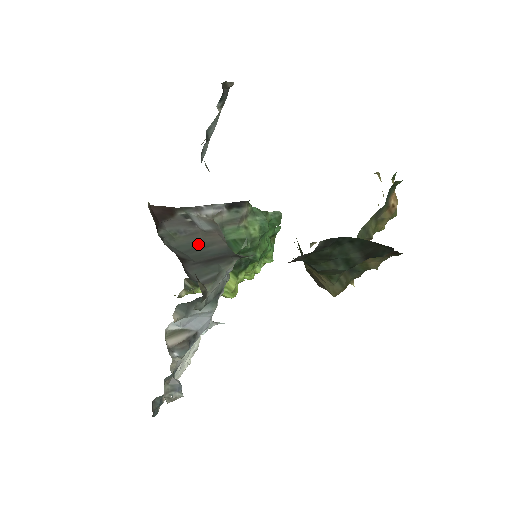
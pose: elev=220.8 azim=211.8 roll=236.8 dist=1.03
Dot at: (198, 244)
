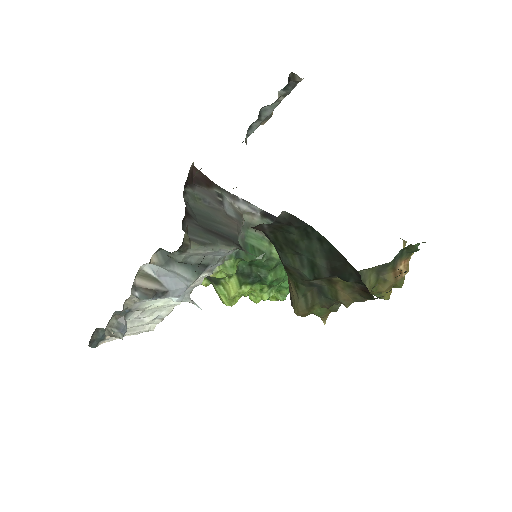
Dot at: (213, 217)
